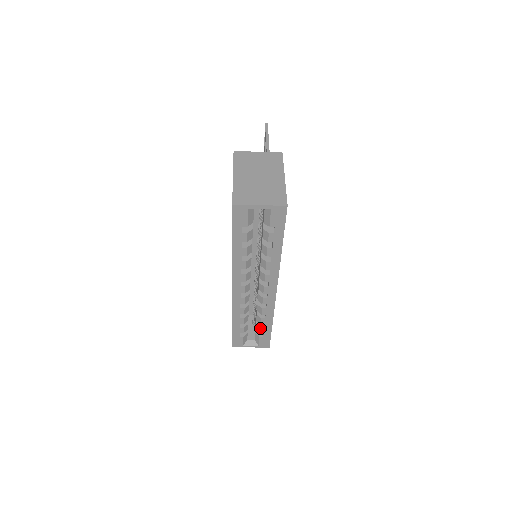
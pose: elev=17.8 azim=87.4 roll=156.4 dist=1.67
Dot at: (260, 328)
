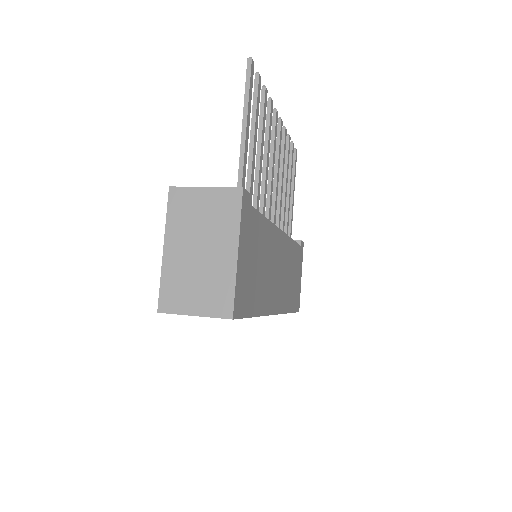
Dot at: occluded
